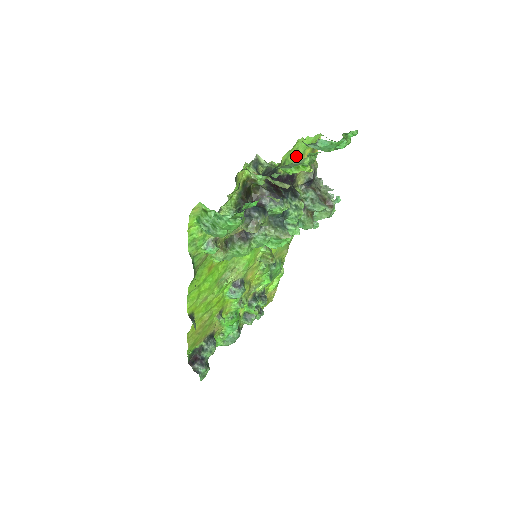
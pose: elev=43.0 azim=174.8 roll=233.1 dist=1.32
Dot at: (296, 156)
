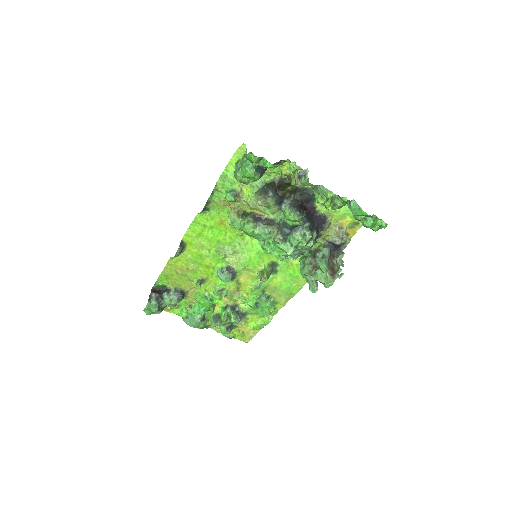
Dot at: (337, 211)
